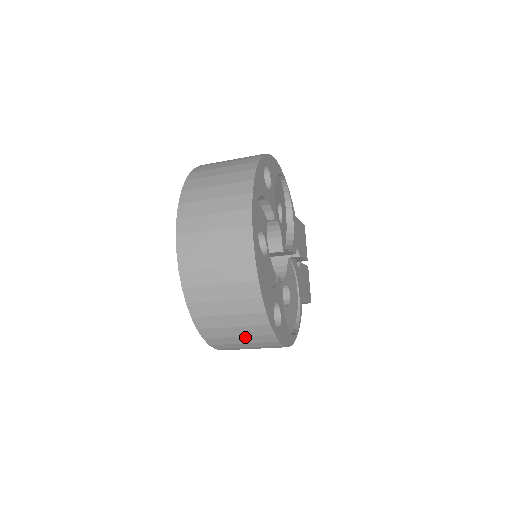
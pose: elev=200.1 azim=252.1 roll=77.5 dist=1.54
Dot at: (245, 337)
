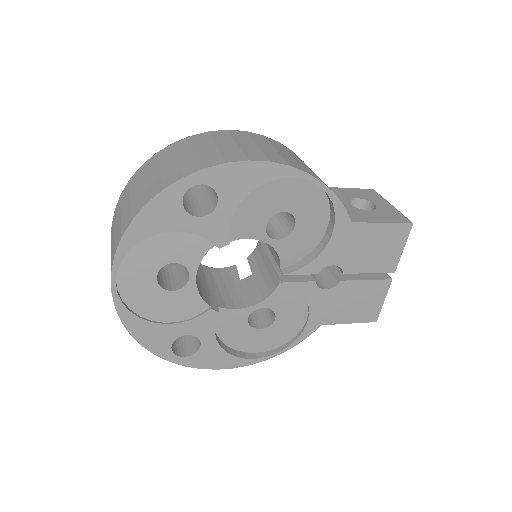
Dot at: occluded
